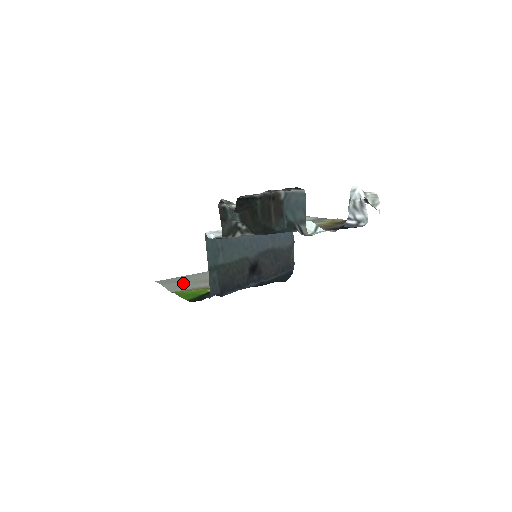
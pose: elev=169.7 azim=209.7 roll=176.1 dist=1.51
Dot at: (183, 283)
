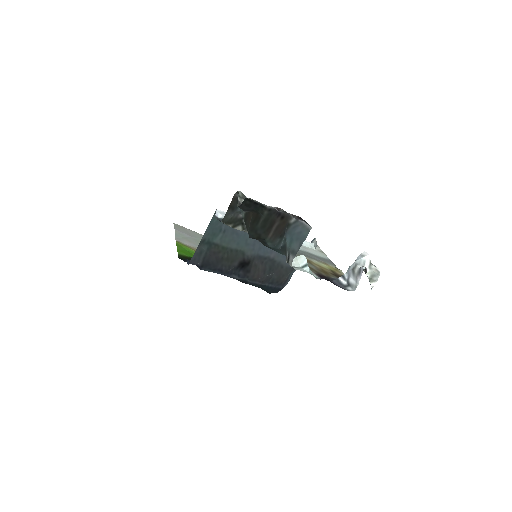
Dot at: (192, 239)
